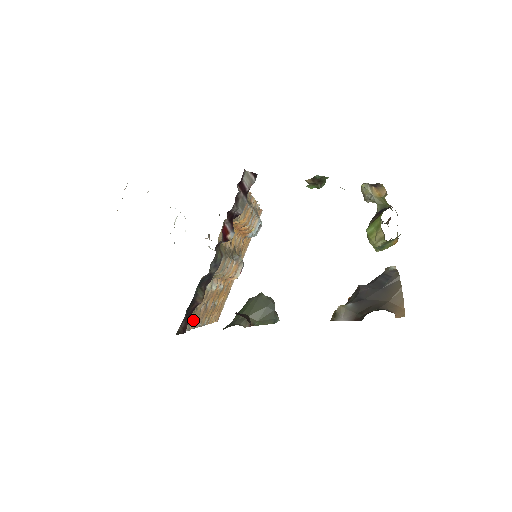
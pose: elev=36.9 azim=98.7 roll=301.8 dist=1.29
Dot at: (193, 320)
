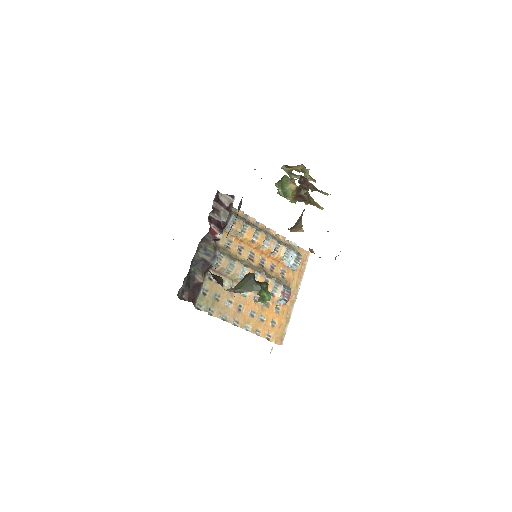
Dot at: (217, 309)
